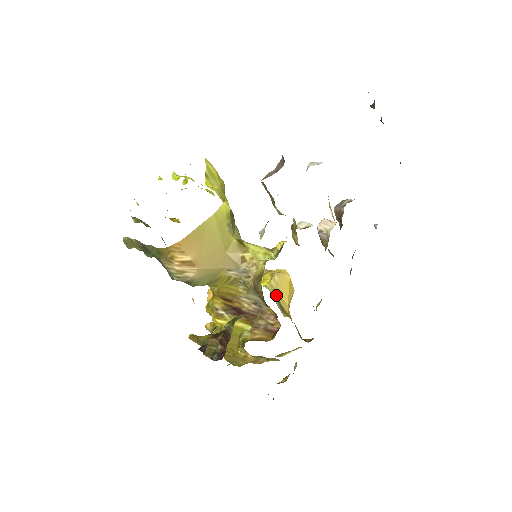
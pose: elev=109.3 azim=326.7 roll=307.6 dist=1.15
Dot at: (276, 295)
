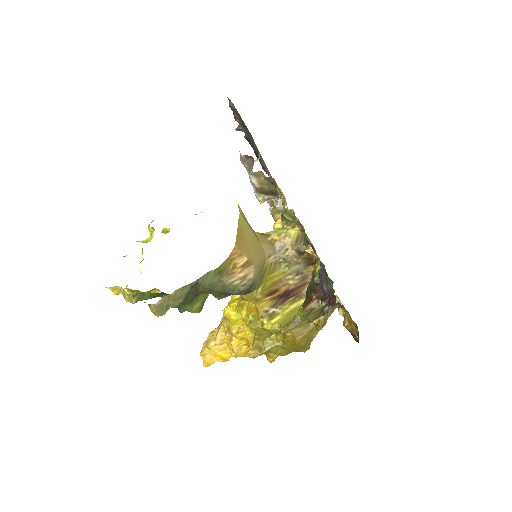
Dot at: occluded
